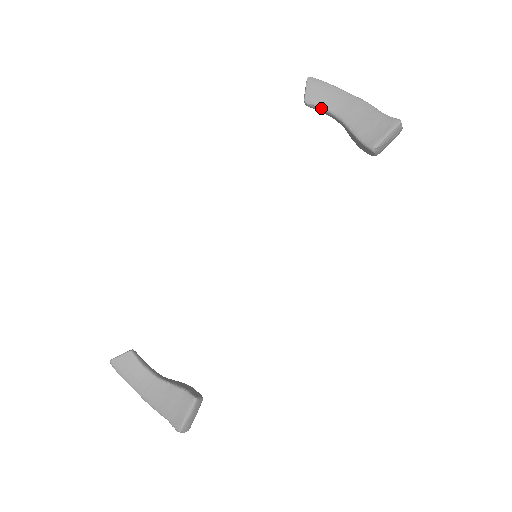
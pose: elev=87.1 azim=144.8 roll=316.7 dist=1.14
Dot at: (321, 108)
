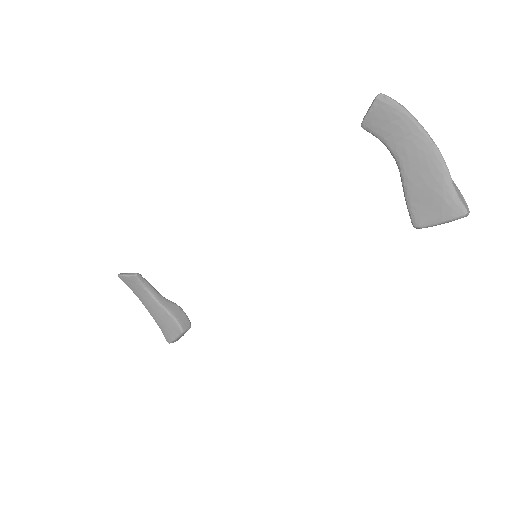
Dot at: (380, 140)
